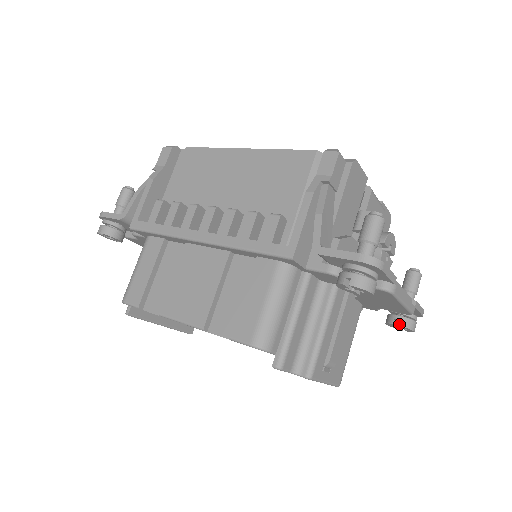
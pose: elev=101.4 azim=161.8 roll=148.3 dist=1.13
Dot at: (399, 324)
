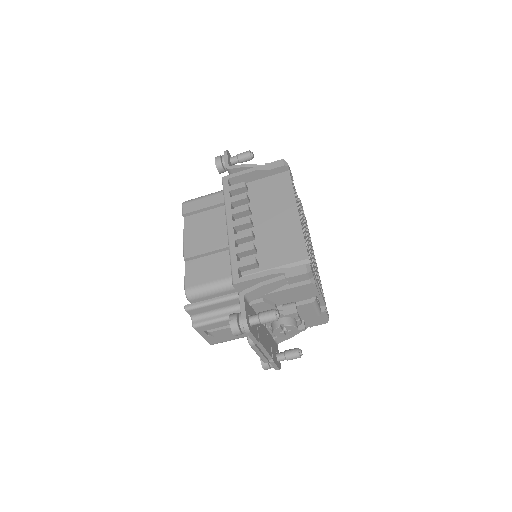
Dot at: occluded
